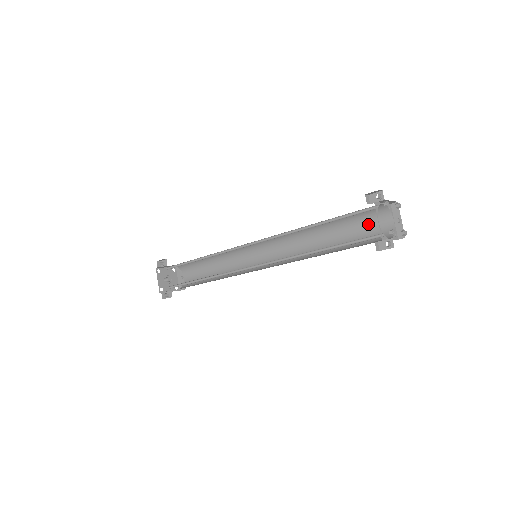
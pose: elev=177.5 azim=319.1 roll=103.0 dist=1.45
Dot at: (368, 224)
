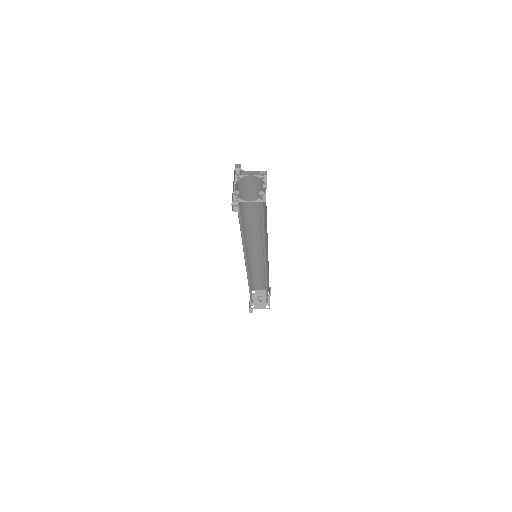
Dot at: occluded
